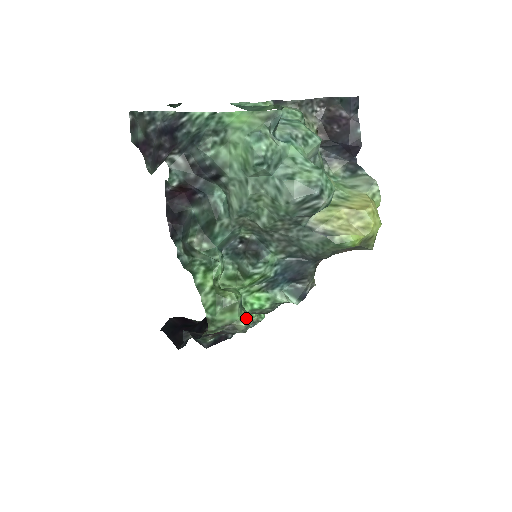
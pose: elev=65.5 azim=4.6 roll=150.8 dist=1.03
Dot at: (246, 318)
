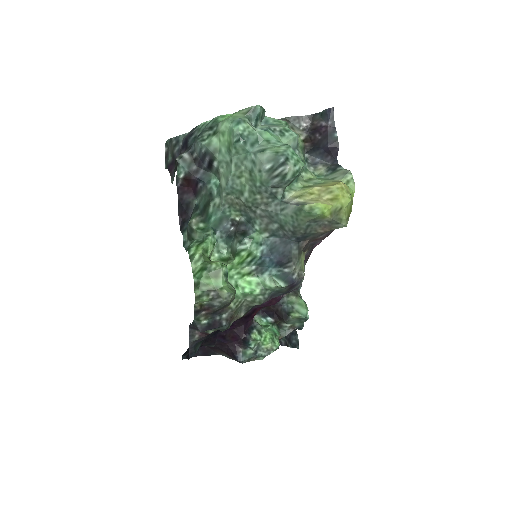
Dot at: (231, 289)
